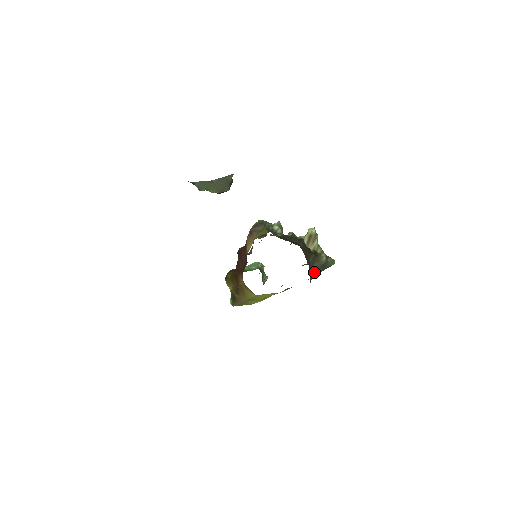
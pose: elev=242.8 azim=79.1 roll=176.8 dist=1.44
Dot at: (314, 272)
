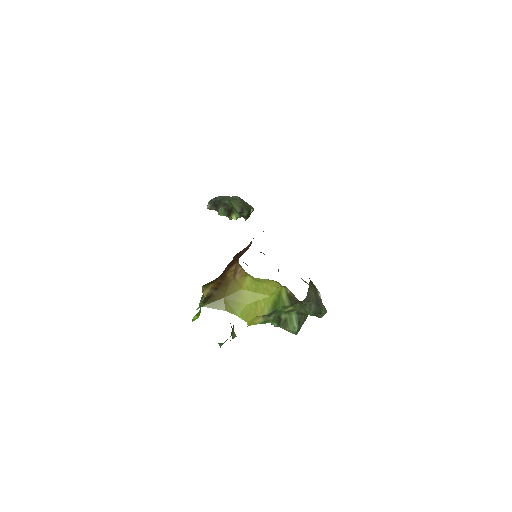
Dot at: (311, 293)
